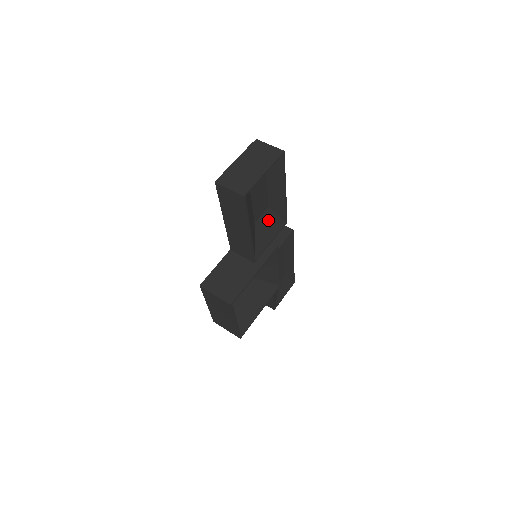
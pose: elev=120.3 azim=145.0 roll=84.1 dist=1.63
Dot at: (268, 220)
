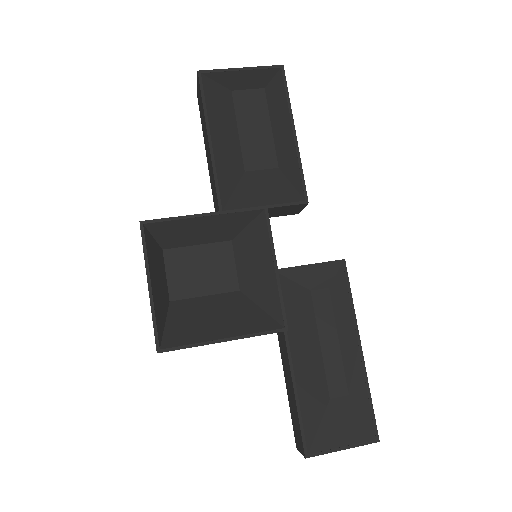
Dot at: (271, 181)
